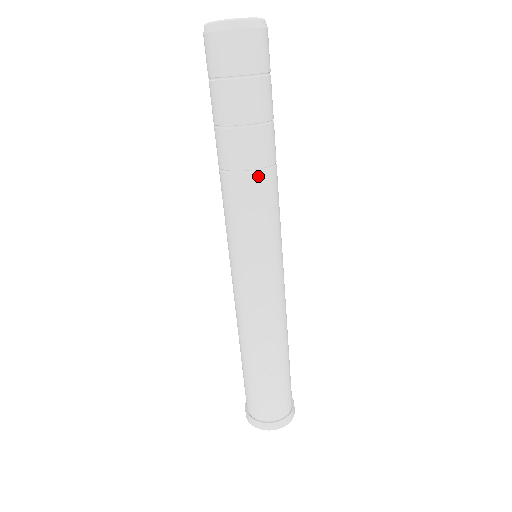
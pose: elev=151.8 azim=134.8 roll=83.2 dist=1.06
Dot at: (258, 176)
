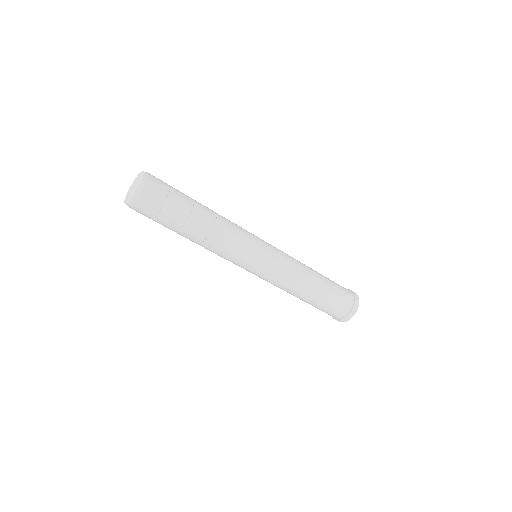
Dot at: (216, 231)
